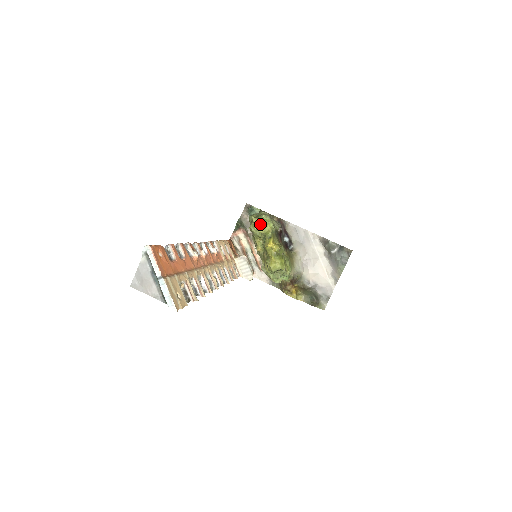
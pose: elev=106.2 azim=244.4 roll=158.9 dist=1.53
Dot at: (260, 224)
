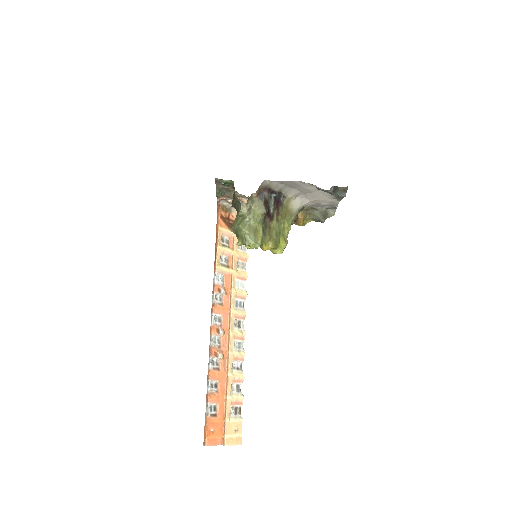
Dot at: occluded
